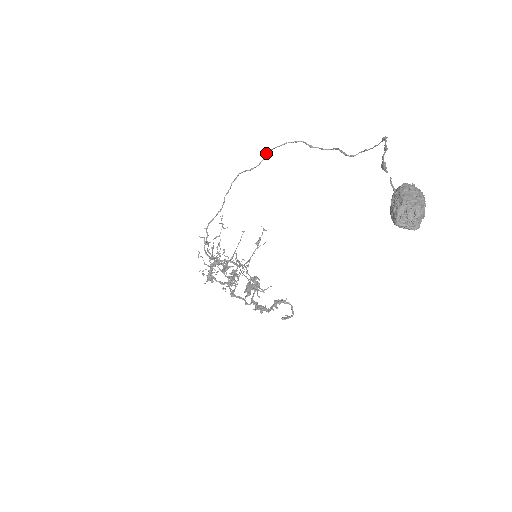
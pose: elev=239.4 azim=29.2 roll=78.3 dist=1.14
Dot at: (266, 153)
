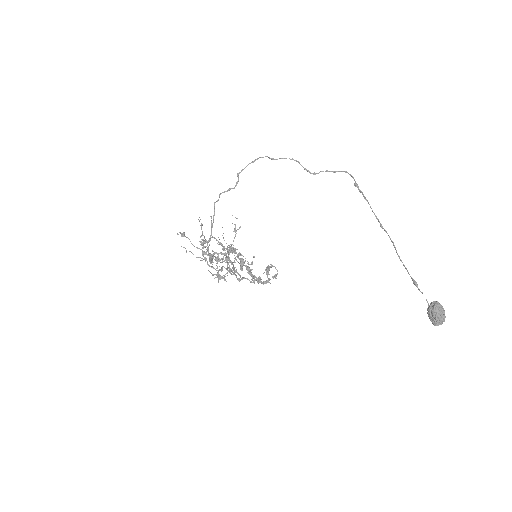
Dot at: occluded
